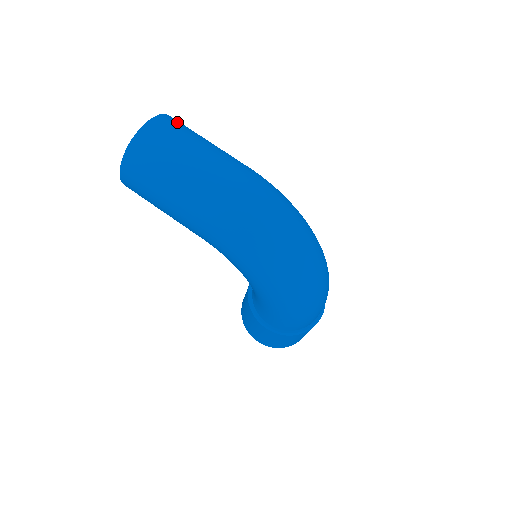
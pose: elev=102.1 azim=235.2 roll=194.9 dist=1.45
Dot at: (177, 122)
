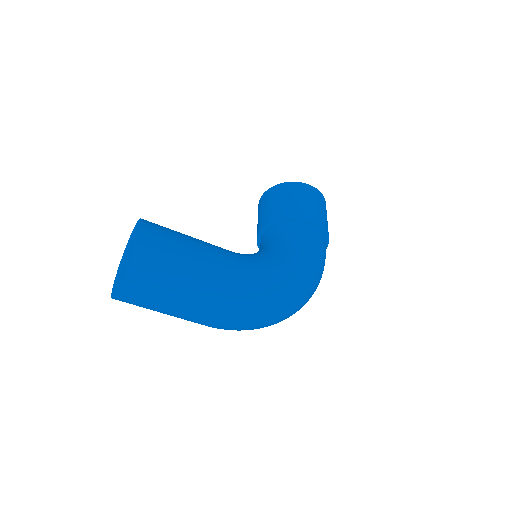
Dot at: (143, 274)
